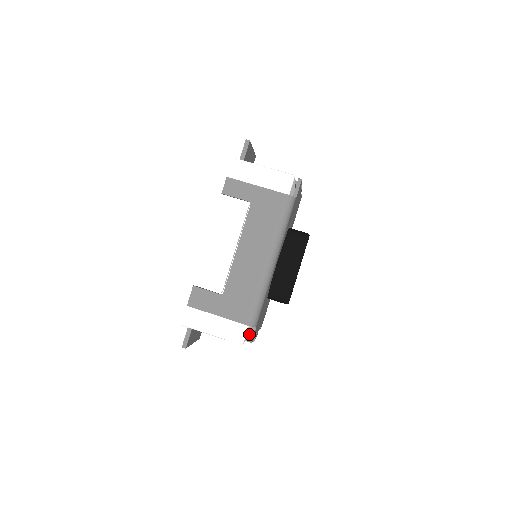
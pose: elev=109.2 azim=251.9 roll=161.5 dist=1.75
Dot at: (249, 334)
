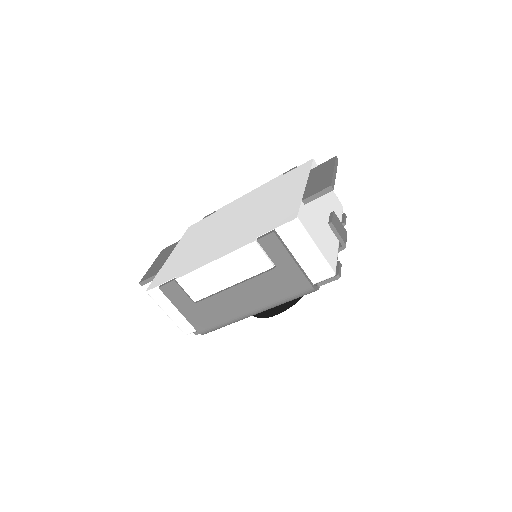
Dot at: occluded
